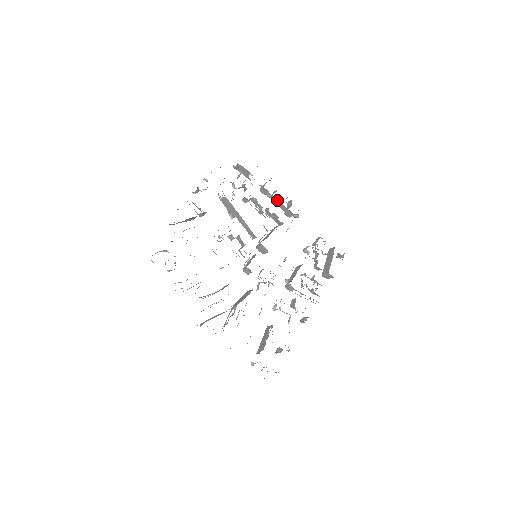
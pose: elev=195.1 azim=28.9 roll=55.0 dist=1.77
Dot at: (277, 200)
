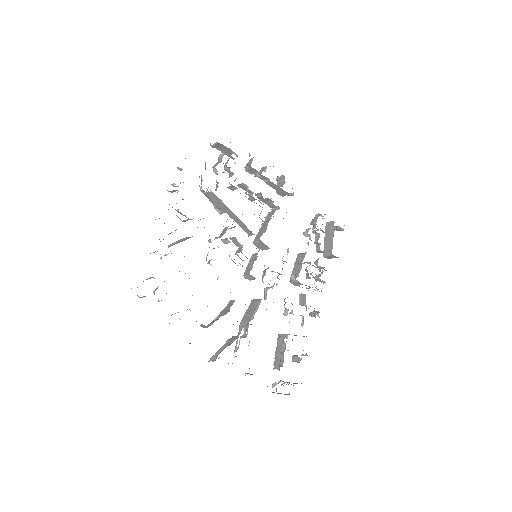
Dot at: (268, 180)
